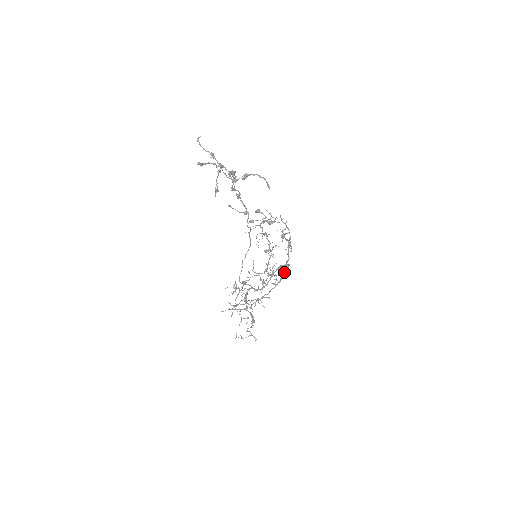
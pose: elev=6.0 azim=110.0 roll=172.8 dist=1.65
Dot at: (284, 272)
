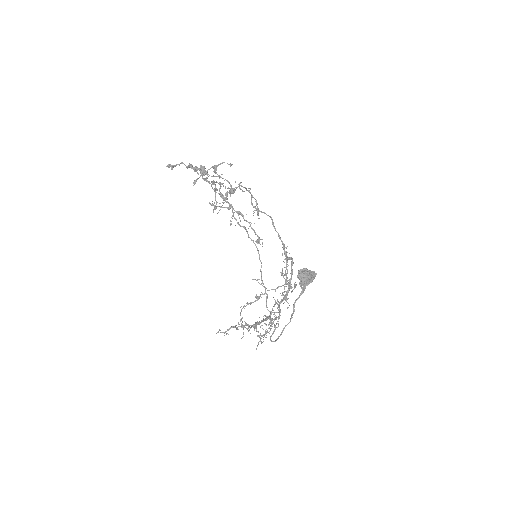
Dot at: (302, 276)
